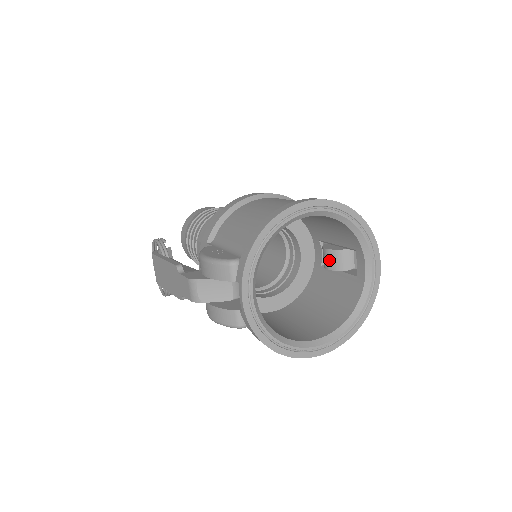
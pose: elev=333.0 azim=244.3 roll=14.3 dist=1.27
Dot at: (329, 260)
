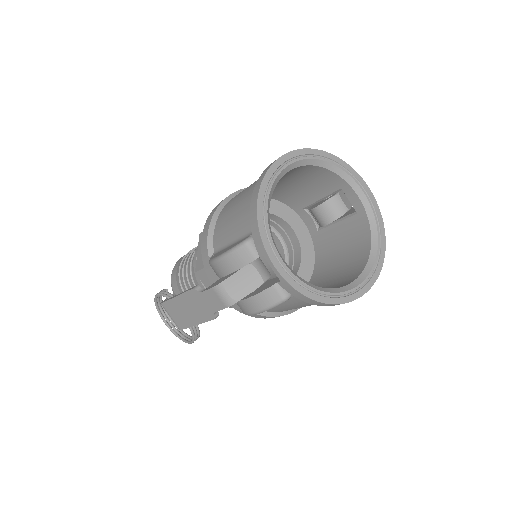
Dot at: (323, 216)
